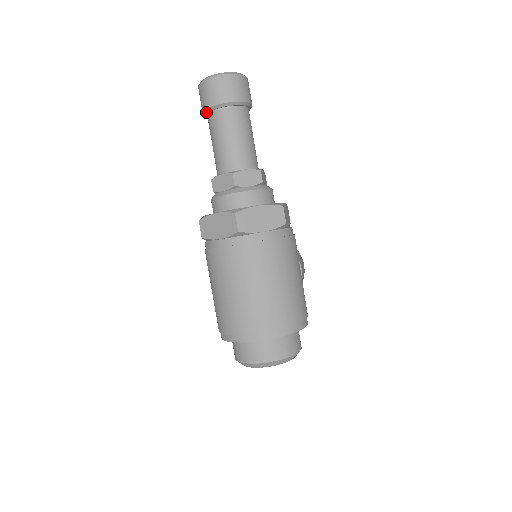
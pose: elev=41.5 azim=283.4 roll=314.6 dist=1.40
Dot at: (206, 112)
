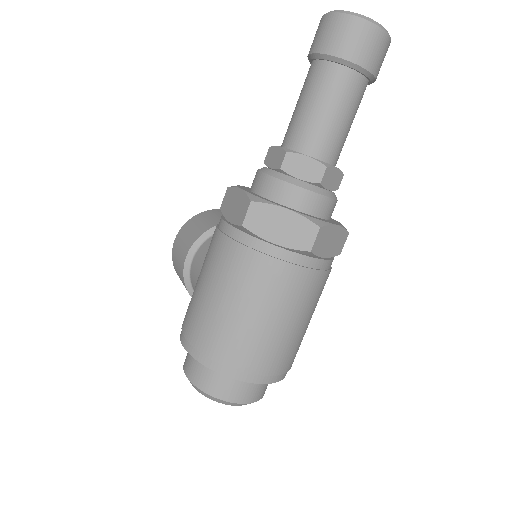
Dot at: (330, 58)
